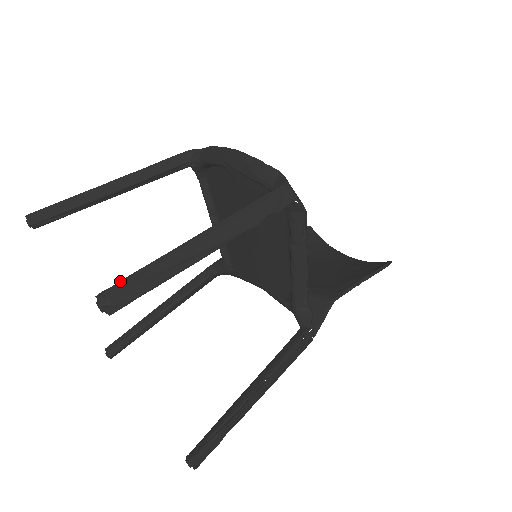
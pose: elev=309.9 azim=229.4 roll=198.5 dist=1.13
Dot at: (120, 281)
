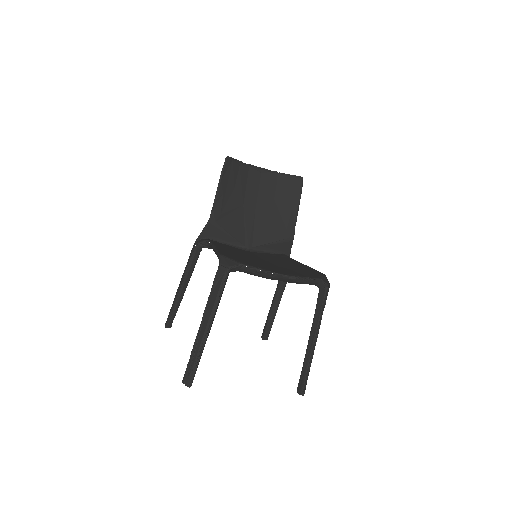
Dot at: (304, 385)
